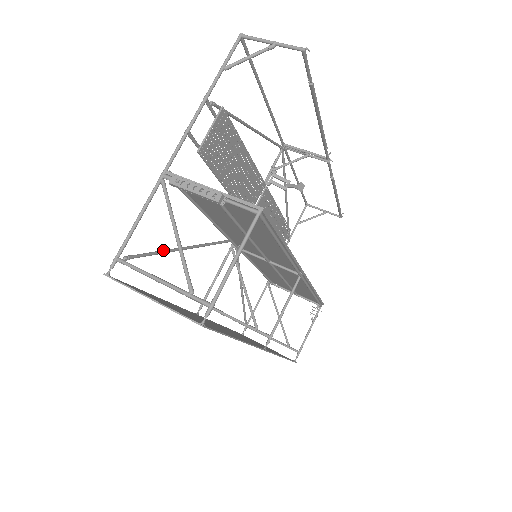
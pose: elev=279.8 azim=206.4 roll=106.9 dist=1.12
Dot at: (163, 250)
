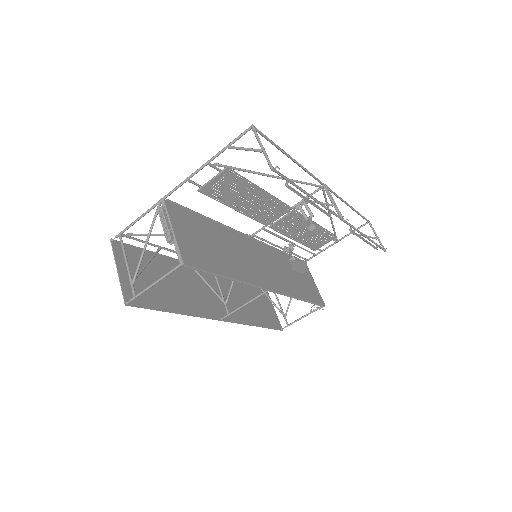
Dot at: occluded
